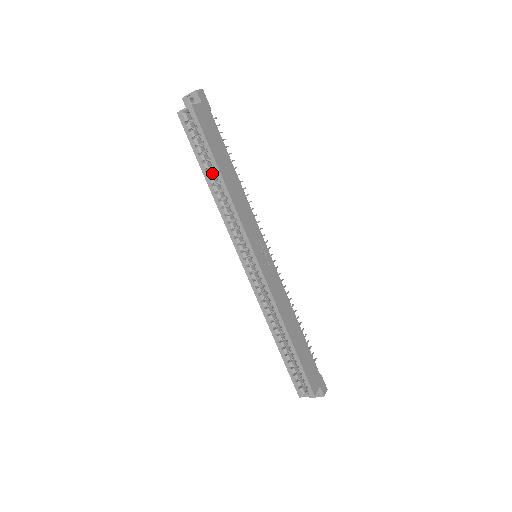
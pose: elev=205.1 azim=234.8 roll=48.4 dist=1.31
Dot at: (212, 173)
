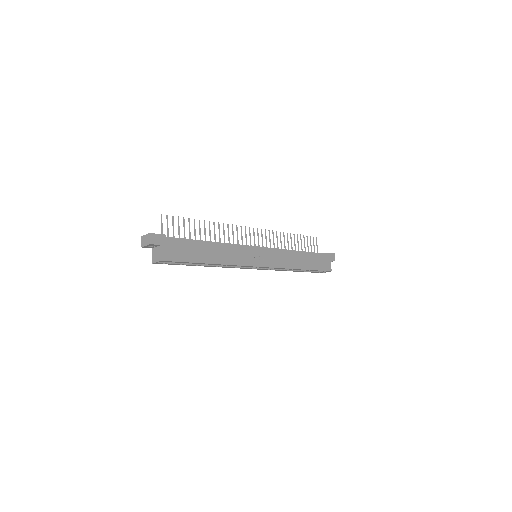
Dot at: occluded
